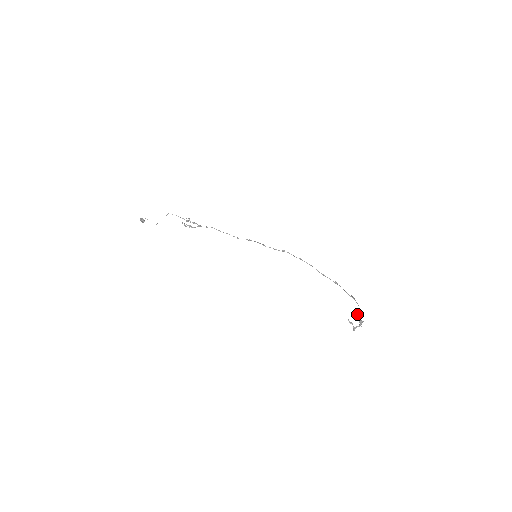
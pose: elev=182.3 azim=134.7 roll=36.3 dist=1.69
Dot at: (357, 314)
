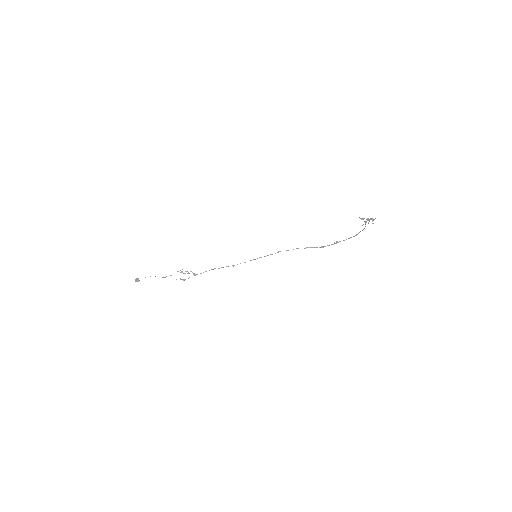
Dot at: (365, 221)
